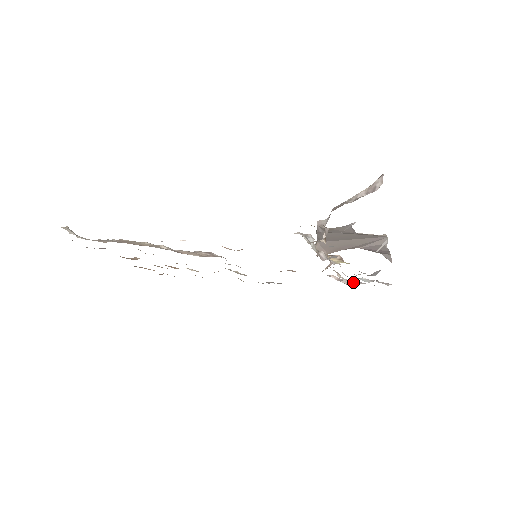
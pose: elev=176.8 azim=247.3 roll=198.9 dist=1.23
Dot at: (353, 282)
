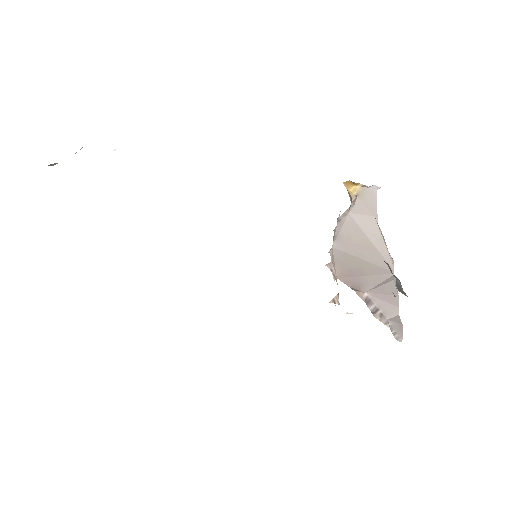
Dot at: occluded
